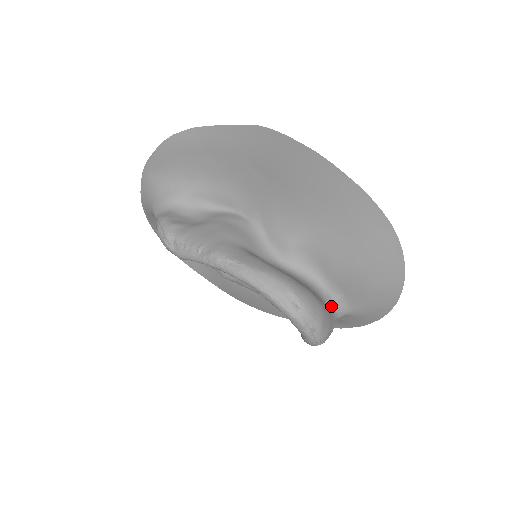
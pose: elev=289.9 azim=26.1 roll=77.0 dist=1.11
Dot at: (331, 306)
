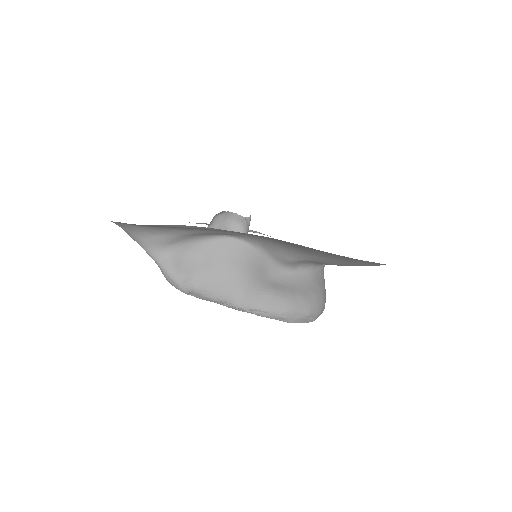
Dot at: (322, 271)
